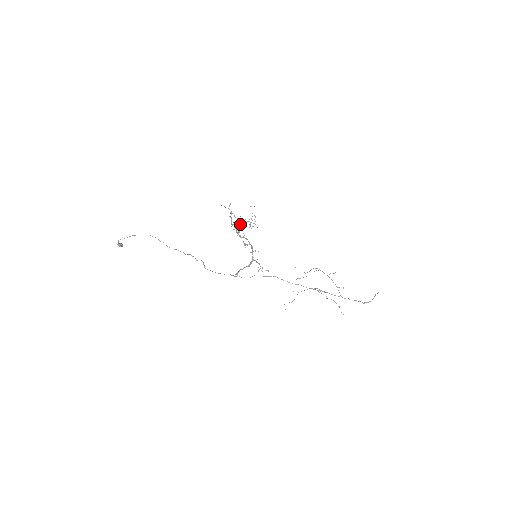
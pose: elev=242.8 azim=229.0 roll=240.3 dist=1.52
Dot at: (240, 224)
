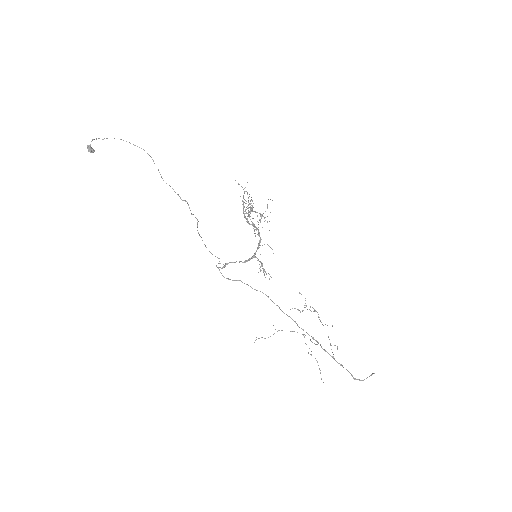
Dot at: occluded
